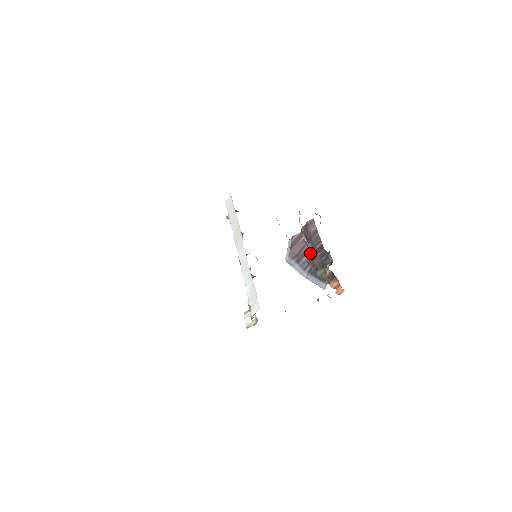
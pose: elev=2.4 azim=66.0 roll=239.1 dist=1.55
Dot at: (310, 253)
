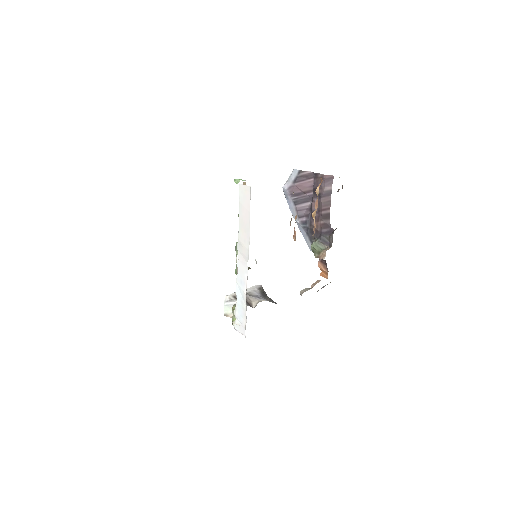
Dot at: (312, 209)
